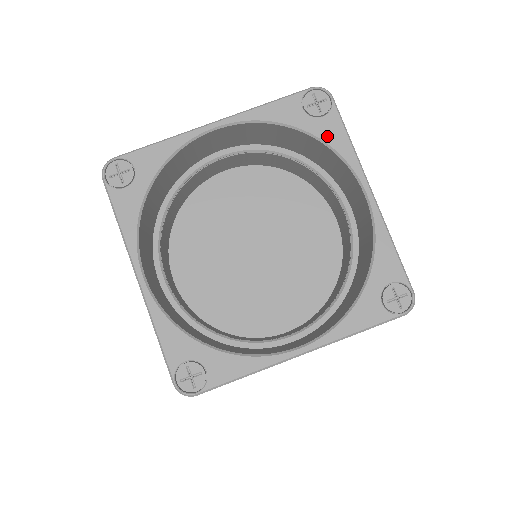
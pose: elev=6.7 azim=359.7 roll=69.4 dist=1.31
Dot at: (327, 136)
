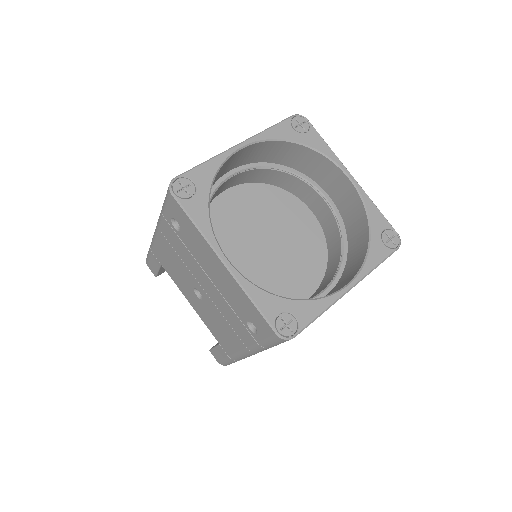
Dot at: (314, 144)
